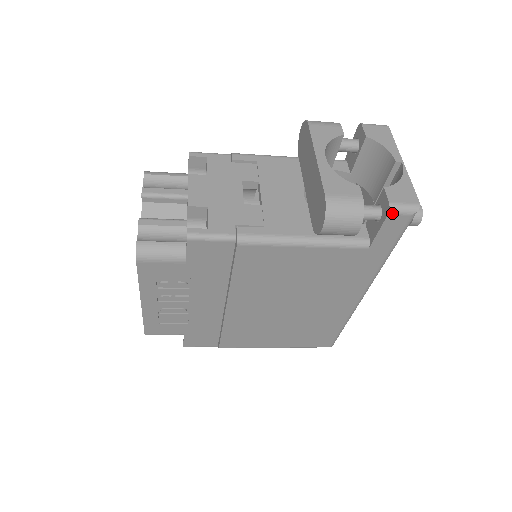
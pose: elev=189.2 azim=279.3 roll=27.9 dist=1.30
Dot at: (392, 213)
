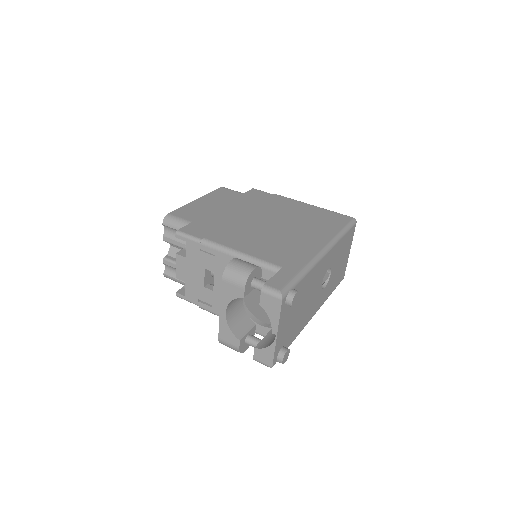
Dot at: occluded
